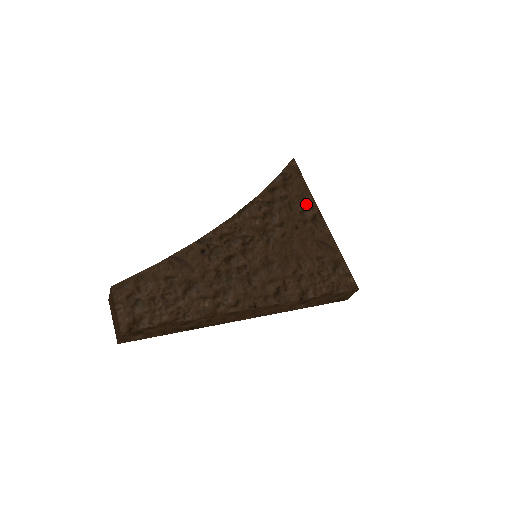
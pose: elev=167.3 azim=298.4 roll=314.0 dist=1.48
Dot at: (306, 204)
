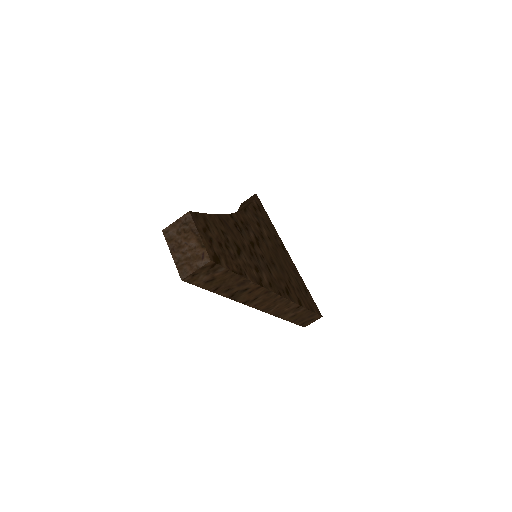
Dot at: (275, 233)
